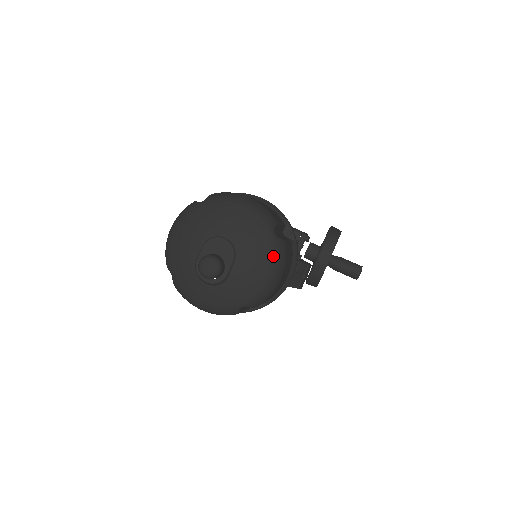
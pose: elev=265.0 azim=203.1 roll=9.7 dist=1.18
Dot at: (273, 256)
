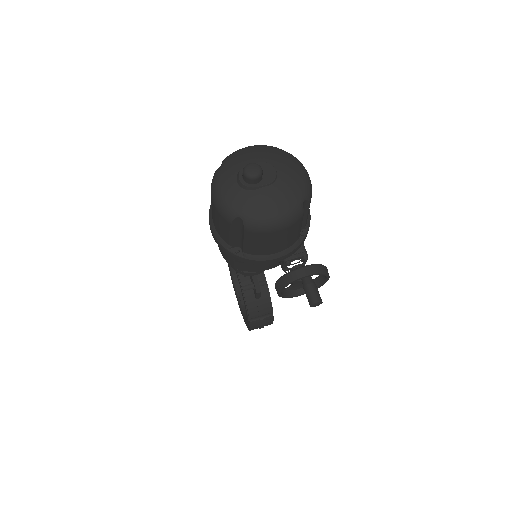
Dot at: (290, 209)
